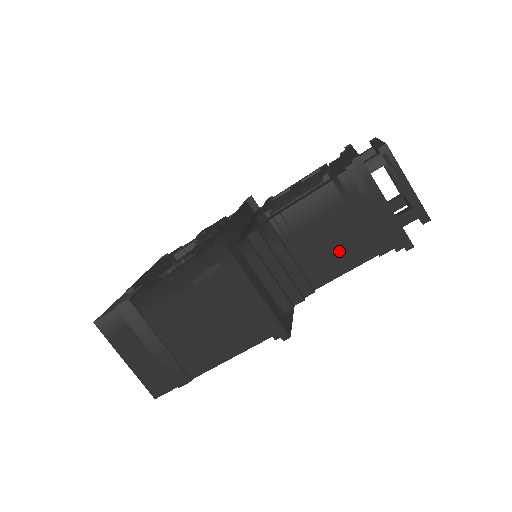
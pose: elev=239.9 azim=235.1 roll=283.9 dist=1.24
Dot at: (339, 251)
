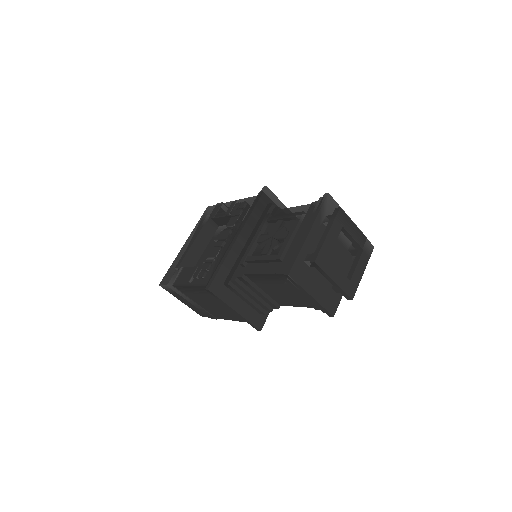
Dot at: (290, 298)
